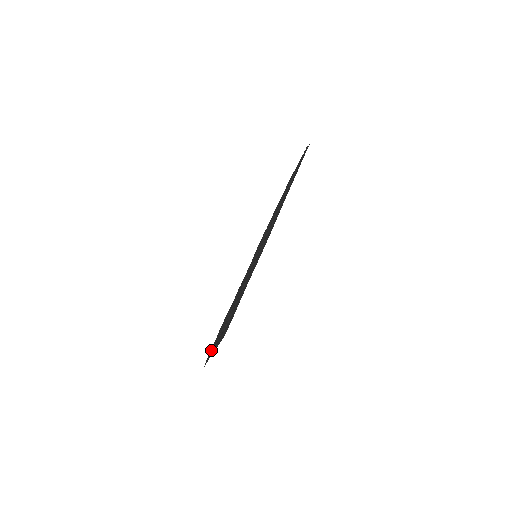
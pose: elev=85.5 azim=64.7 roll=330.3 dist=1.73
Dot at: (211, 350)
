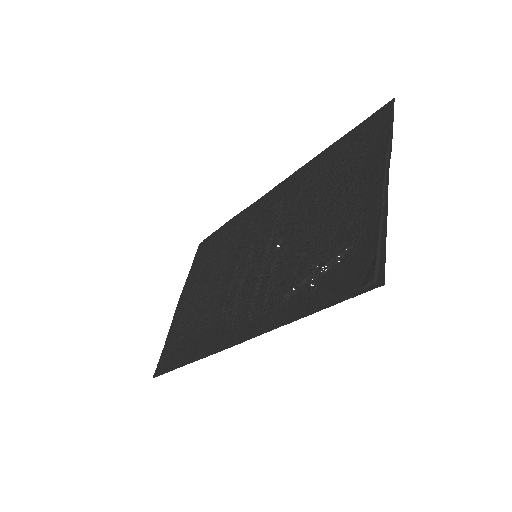
Dot at: (205, 247)
